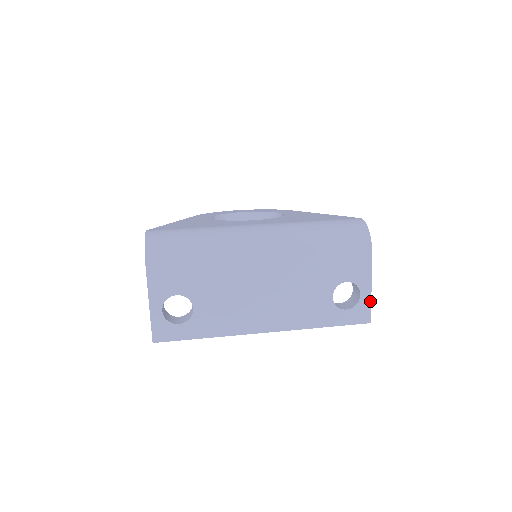
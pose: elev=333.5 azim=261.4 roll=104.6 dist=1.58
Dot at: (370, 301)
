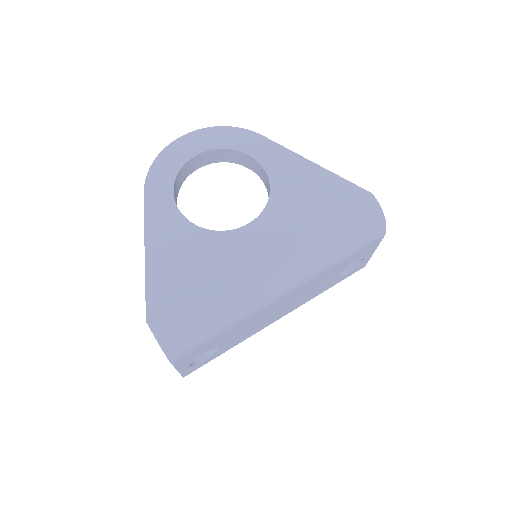
Dot at: occluded
